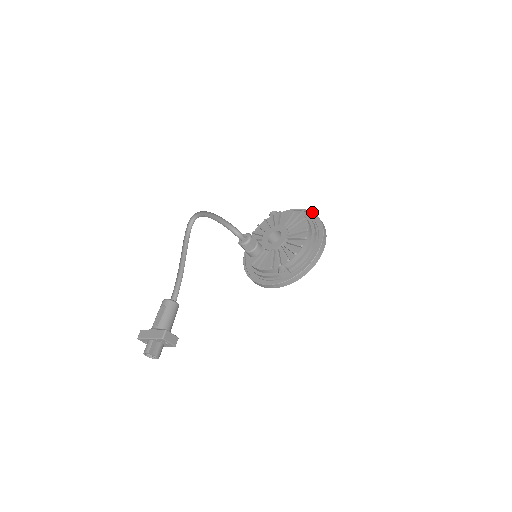
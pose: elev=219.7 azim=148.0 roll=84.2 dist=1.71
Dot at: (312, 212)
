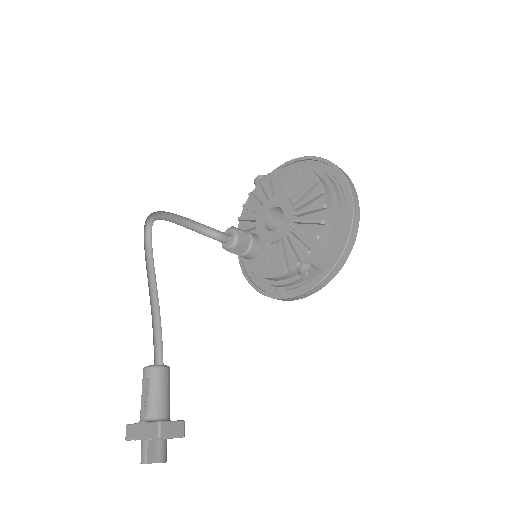
Dot at: (318, 158)
